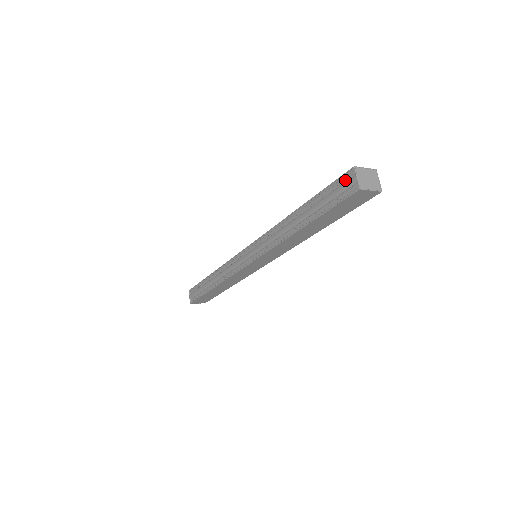
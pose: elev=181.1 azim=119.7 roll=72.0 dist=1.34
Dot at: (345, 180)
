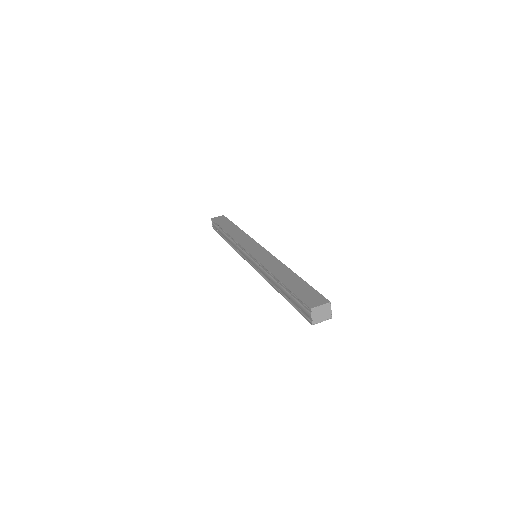
Dot at: (305, 307)
